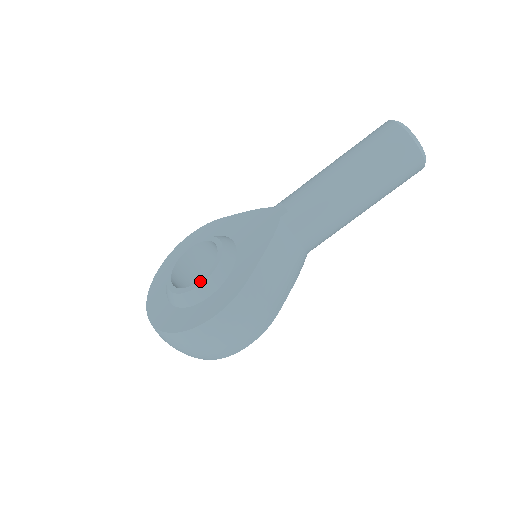
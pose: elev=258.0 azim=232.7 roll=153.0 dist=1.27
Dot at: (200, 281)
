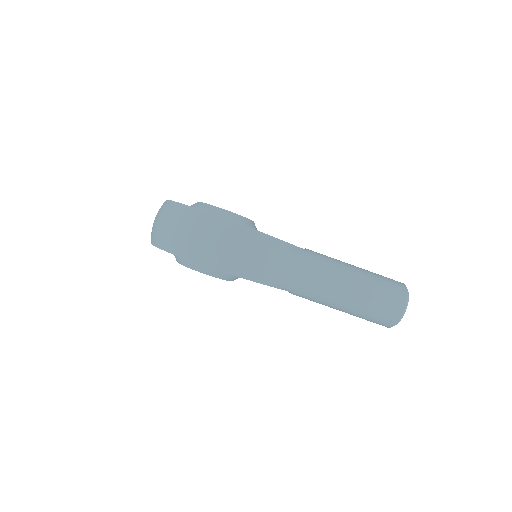
Dot at: (227, 210)
